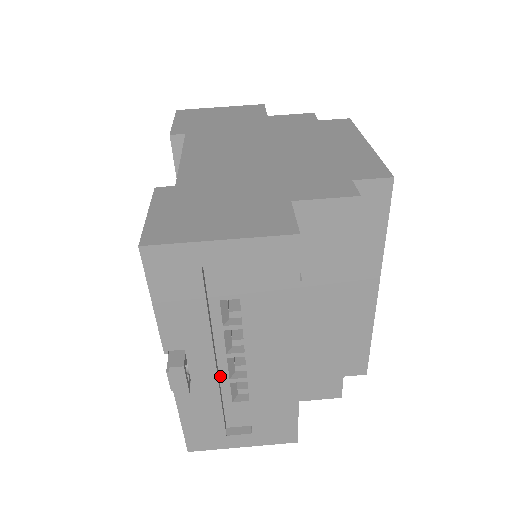
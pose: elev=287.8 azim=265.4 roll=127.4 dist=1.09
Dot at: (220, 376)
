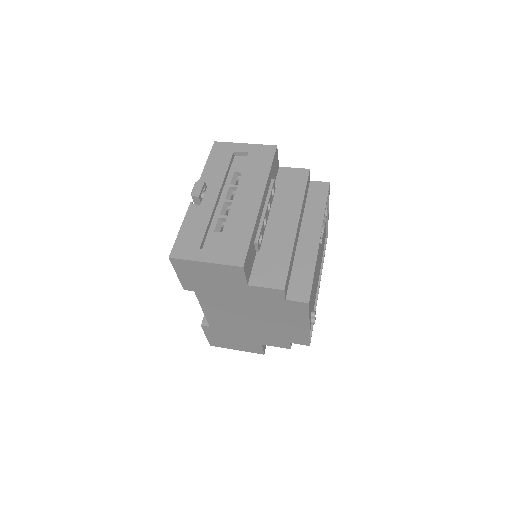
Dot at: (216, 212)
